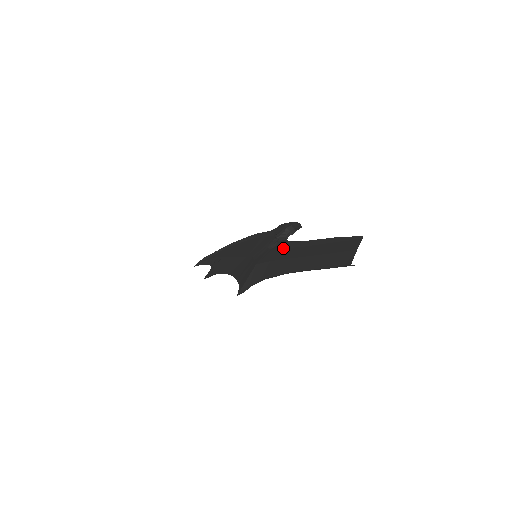
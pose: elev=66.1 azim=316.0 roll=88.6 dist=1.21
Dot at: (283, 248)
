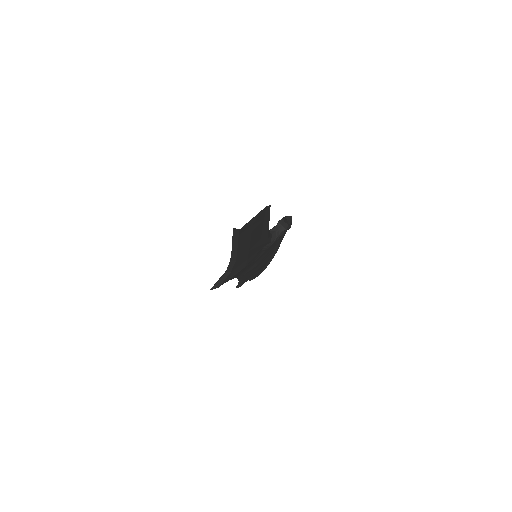
Dot at: occluded
